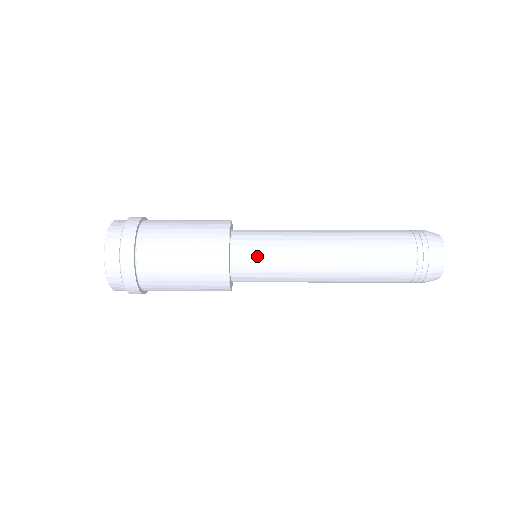
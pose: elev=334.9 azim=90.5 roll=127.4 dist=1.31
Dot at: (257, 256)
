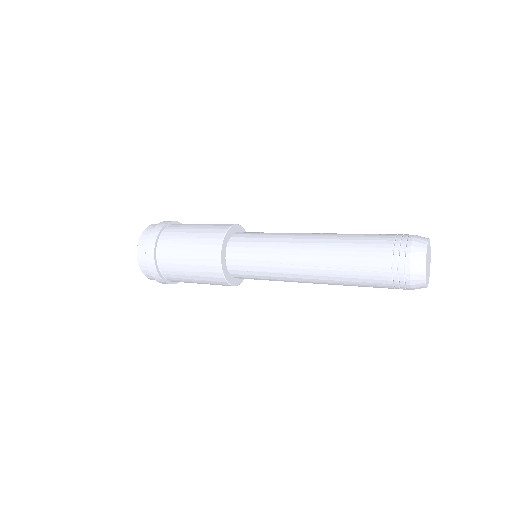
Dot at: (247, 268)
